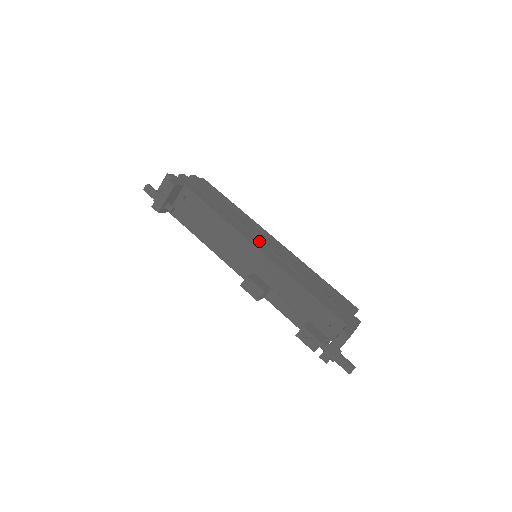
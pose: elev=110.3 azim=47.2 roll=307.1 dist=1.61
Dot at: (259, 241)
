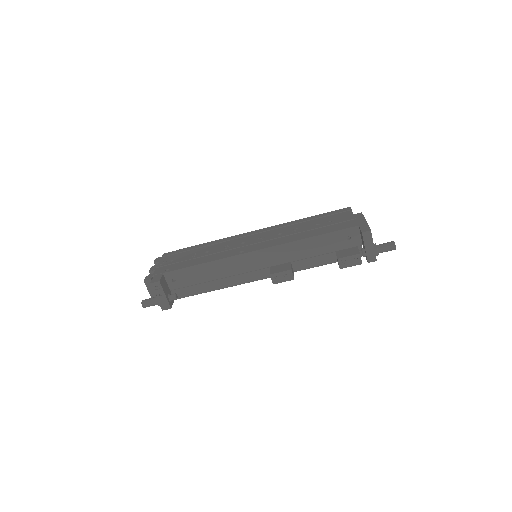
Dot at: (247, 246)
